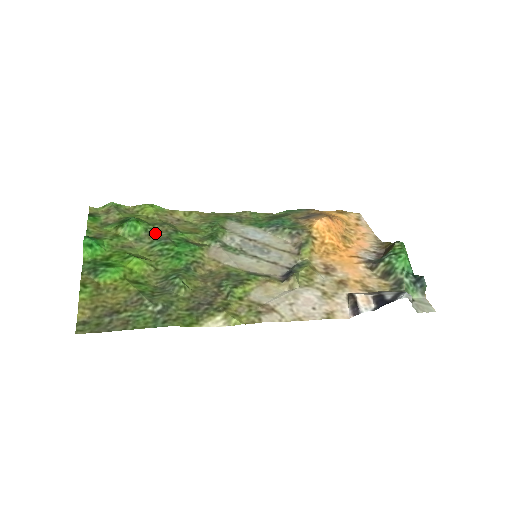
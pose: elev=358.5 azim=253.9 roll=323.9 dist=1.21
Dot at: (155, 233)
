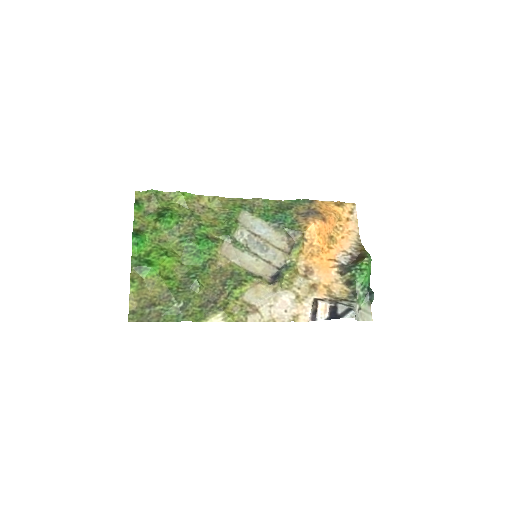
Dot at: (184, 226)
